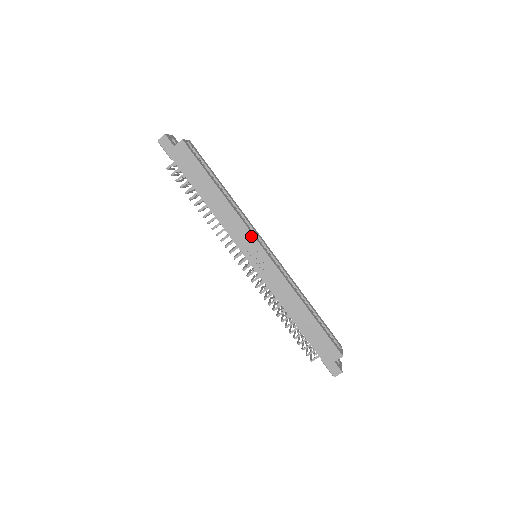
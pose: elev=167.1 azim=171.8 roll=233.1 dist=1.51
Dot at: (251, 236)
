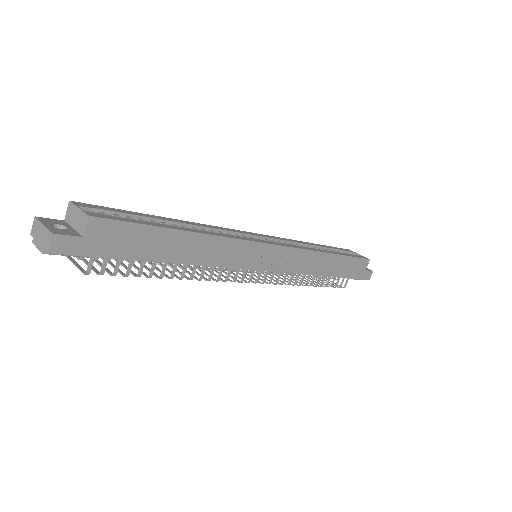
Dot at: (254, 245)
